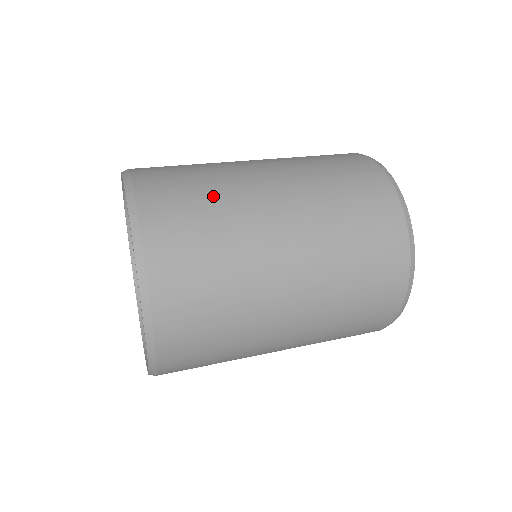
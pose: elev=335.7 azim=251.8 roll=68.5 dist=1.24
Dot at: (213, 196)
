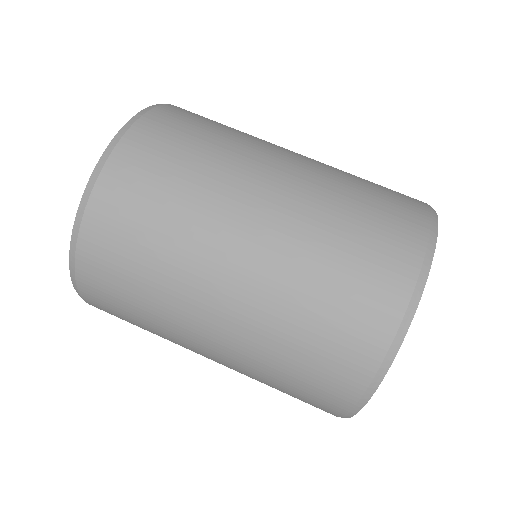
Dot at: (206, 156)
